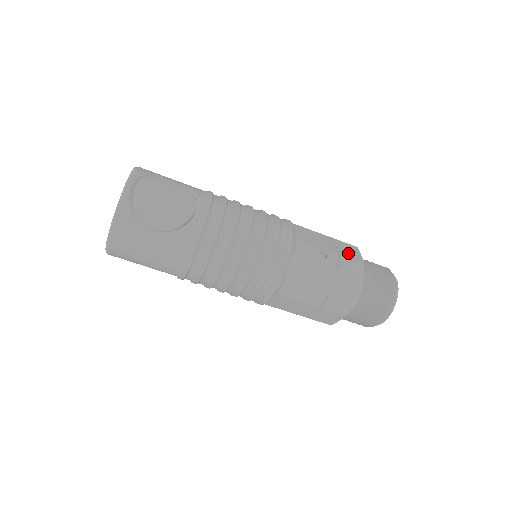
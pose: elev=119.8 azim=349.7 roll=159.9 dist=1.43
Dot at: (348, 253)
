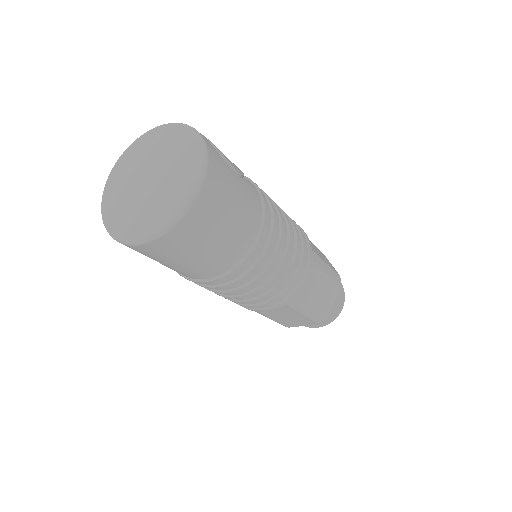
Dot at: occluded
